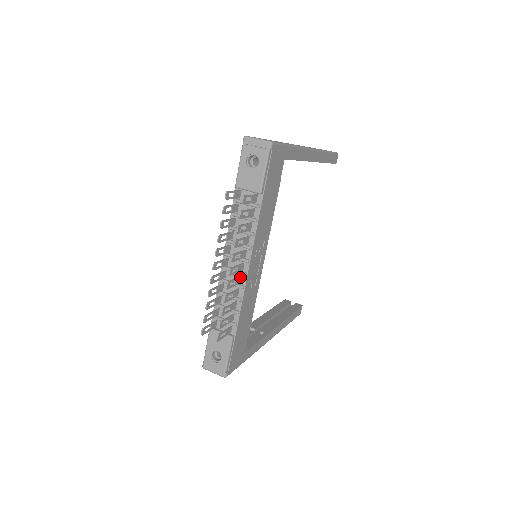
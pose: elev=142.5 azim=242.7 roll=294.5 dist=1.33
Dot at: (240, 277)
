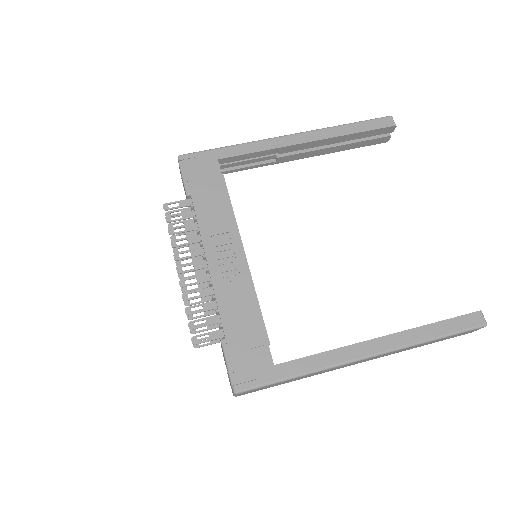
Dot at: (206, 274)
